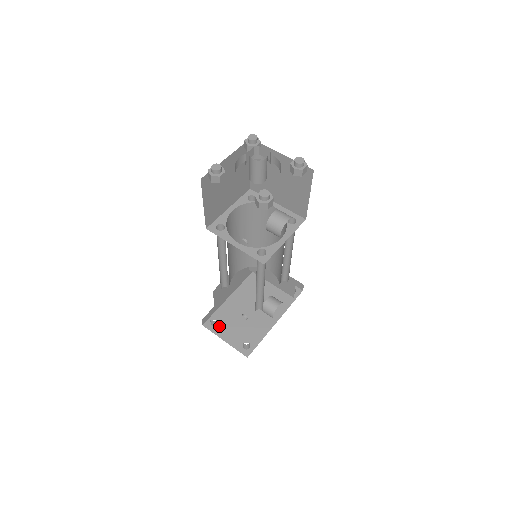
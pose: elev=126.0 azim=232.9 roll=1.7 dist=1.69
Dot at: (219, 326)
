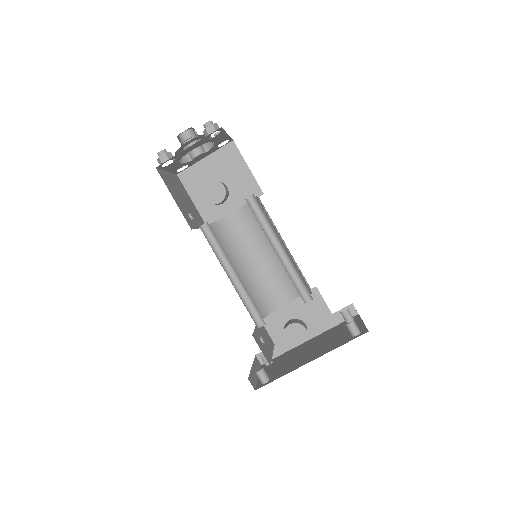
Dot at: (269, 365)
